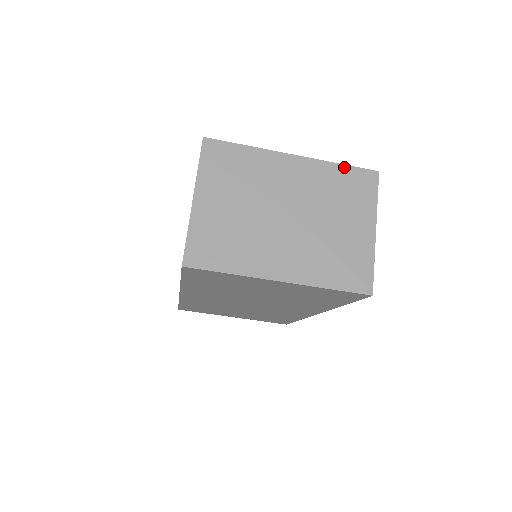
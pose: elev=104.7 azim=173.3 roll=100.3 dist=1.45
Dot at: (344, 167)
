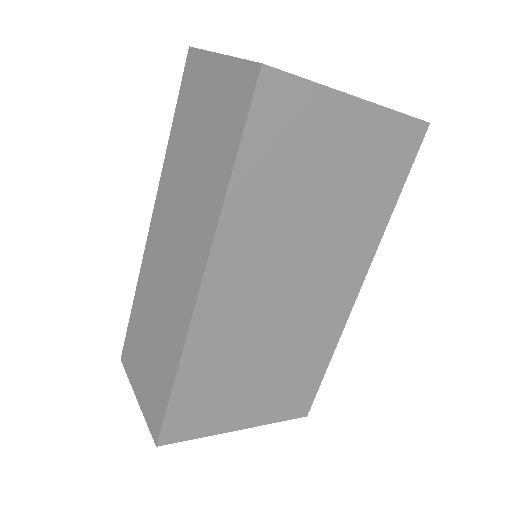
Dot at: occluded
